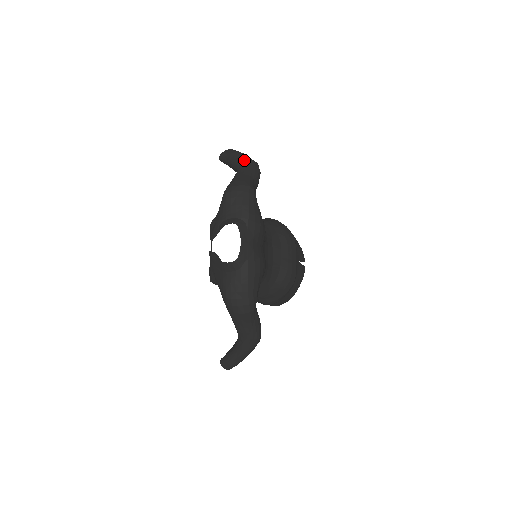
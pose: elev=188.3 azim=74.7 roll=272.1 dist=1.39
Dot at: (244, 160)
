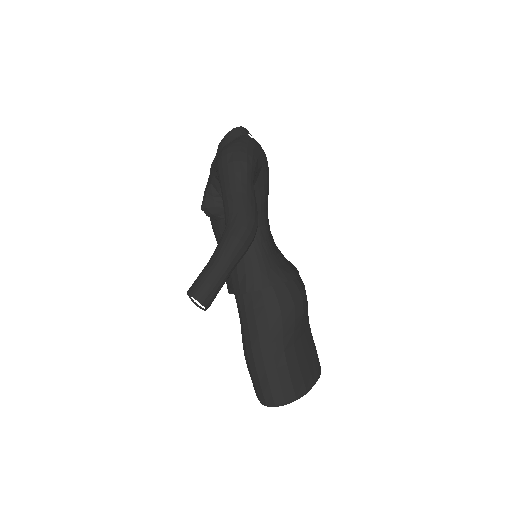
Dot at: occluded
